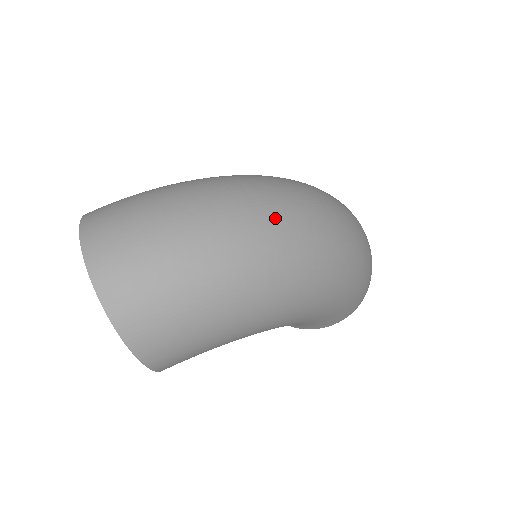
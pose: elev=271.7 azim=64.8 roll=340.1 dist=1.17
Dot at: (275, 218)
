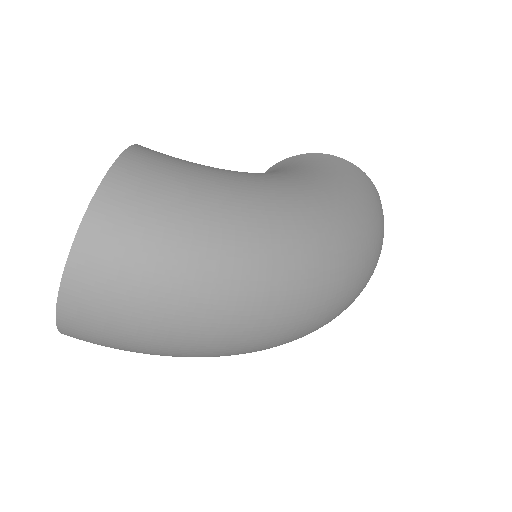
Dot at: (272, 337)
